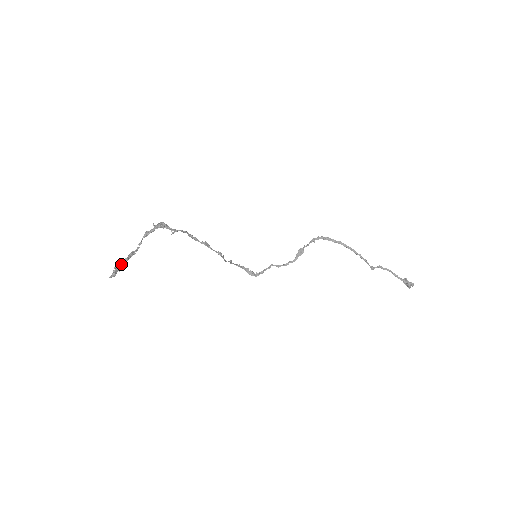
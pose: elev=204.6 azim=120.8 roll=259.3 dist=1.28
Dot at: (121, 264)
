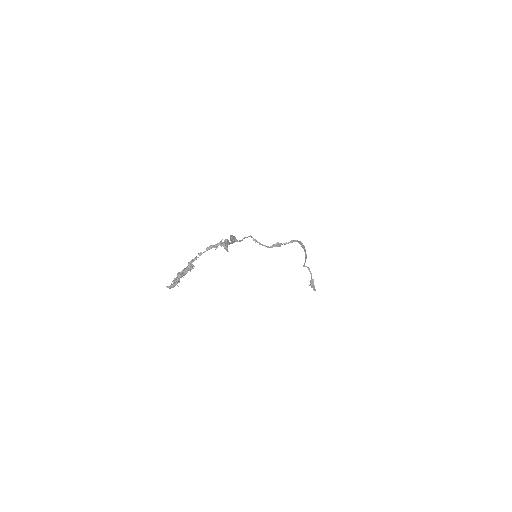
Dot at: (181, 277)
